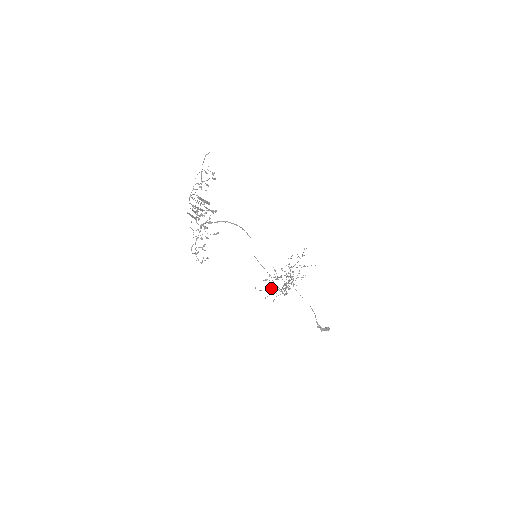
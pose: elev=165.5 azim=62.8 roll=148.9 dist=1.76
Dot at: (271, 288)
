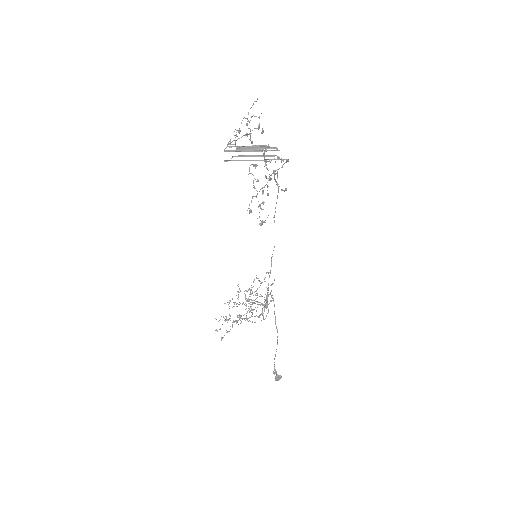
Dot at: (226, 318)
